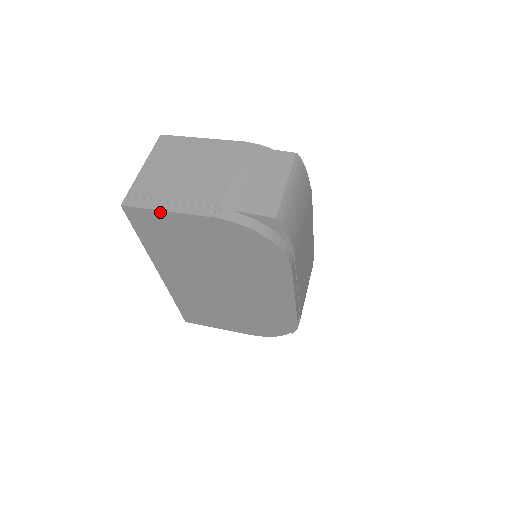
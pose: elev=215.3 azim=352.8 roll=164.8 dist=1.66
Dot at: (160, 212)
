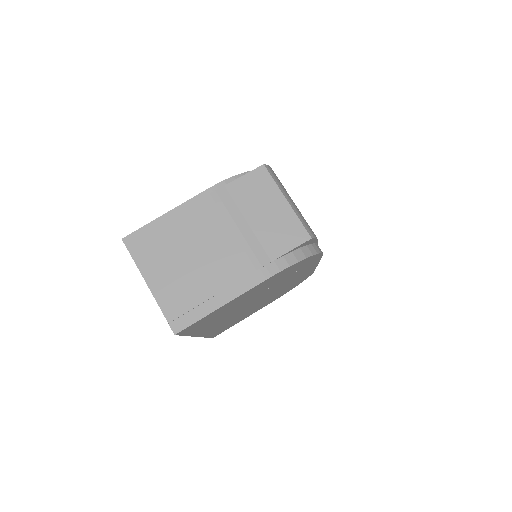
Dot at: (215, 311)
